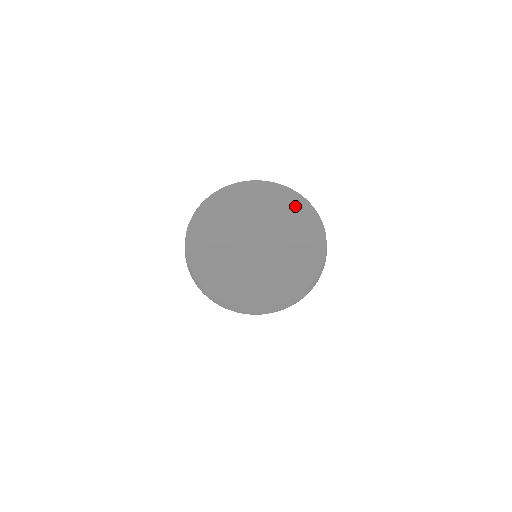
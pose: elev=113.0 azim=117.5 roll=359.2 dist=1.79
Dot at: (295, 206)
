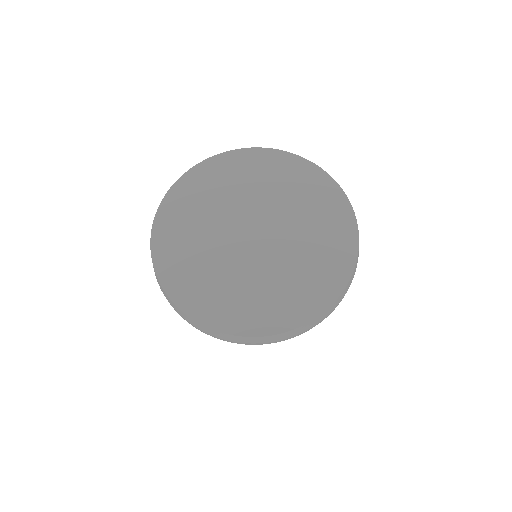
Dot at: (310, 182)
